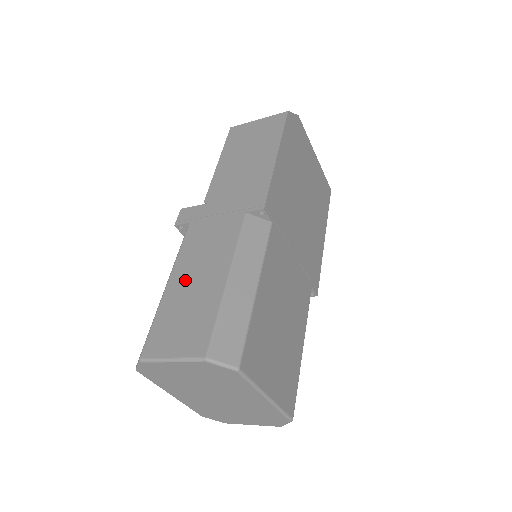
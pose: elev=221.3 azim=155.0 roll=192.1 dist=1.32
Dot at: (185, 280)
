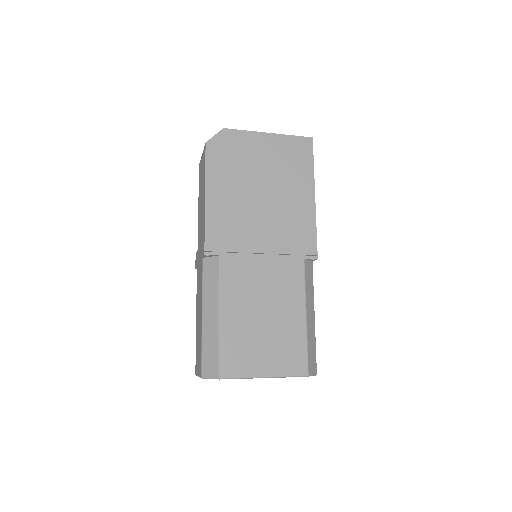
Dot at: (197, 317)
